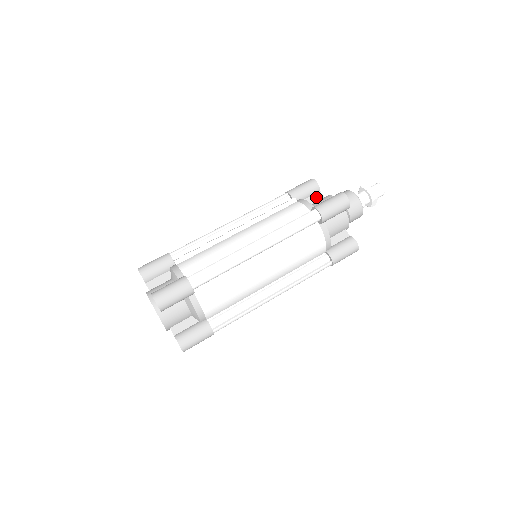
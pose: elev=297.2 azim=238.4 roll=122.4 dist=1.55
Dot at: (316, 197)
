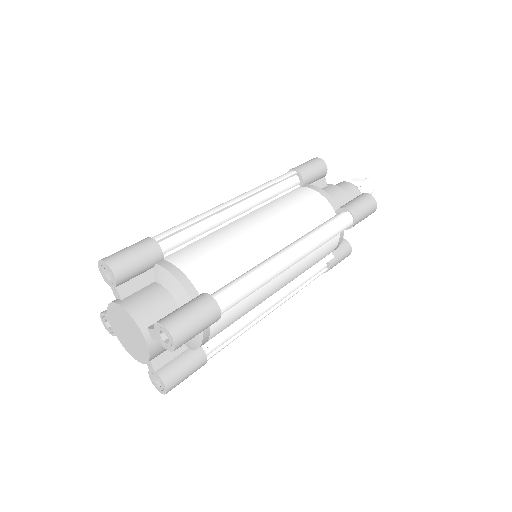
Dot at: occluded
